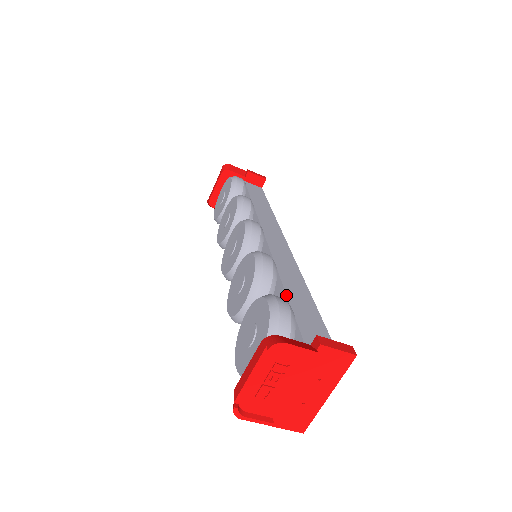
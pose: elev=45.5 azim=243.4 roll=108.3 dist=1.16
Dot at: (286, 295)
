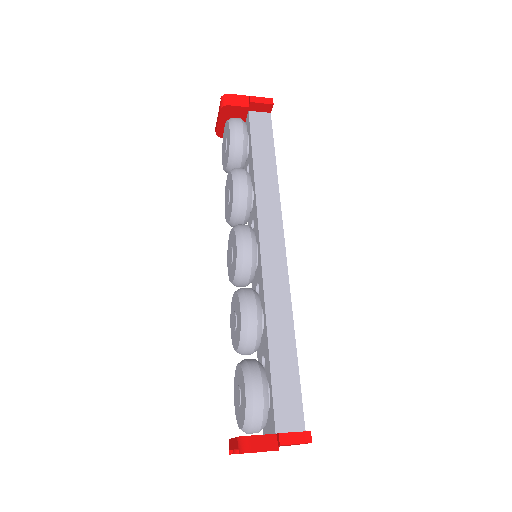
Dot at: (268, 353)
